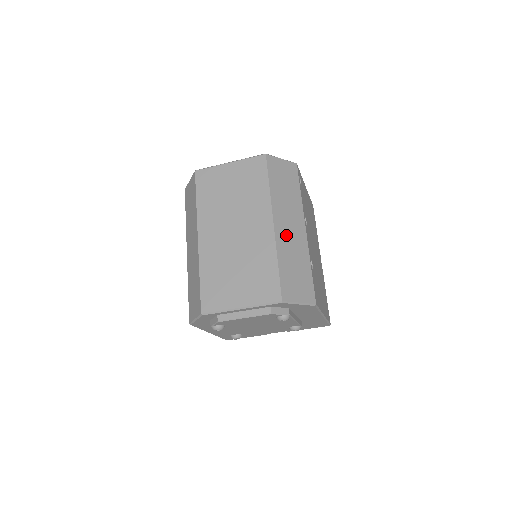
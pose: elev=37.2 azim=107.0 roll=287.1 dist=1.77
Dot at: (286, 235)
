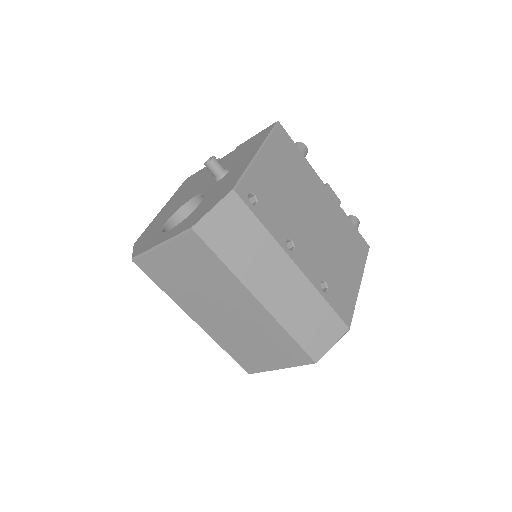
Dot at: (280, 299)
